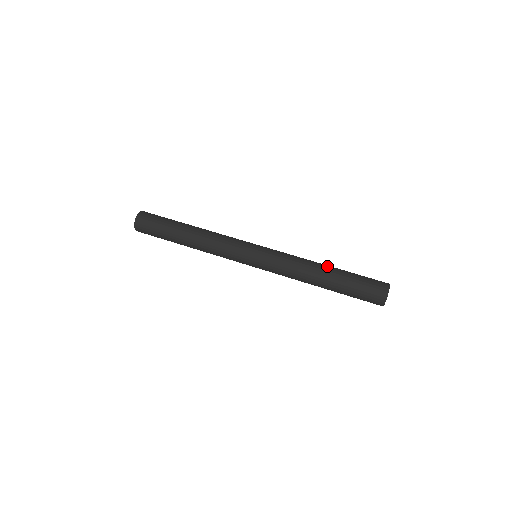
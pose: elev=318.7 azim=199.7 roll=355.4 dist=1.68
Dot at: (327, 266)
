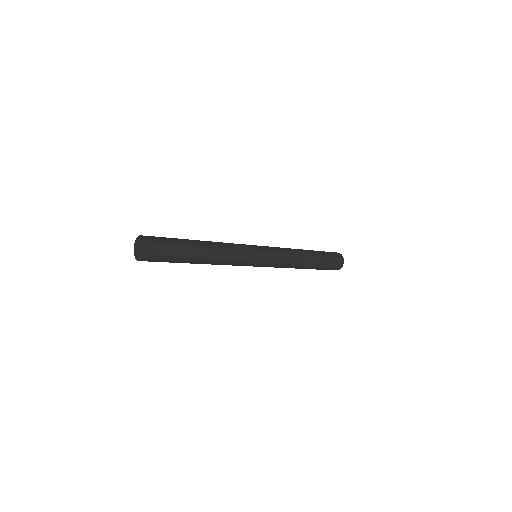
Dot at: occluded
